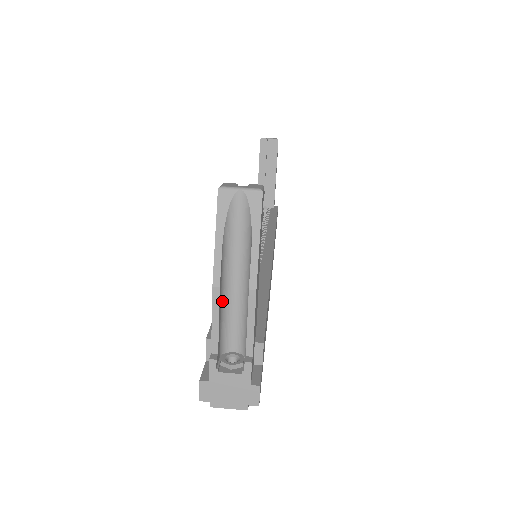
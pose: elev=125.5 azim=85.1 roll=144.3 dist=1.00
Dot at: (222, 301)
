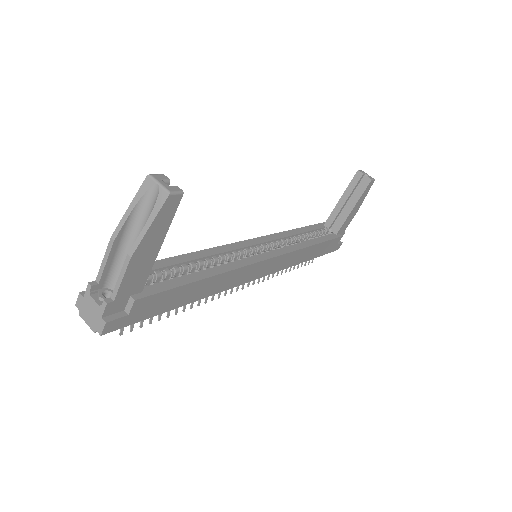
Dot at: (119, 252)
